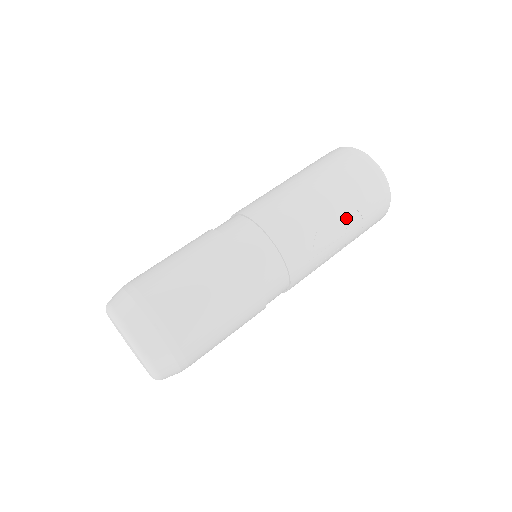
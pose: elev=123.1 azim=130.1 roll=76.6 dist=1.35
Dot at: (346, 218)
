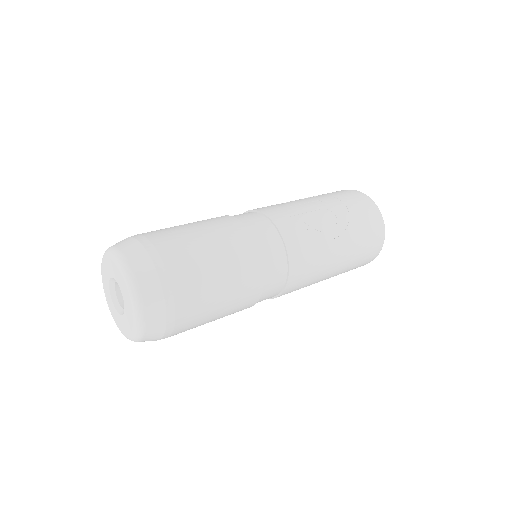
Dot at: (316, 198)
